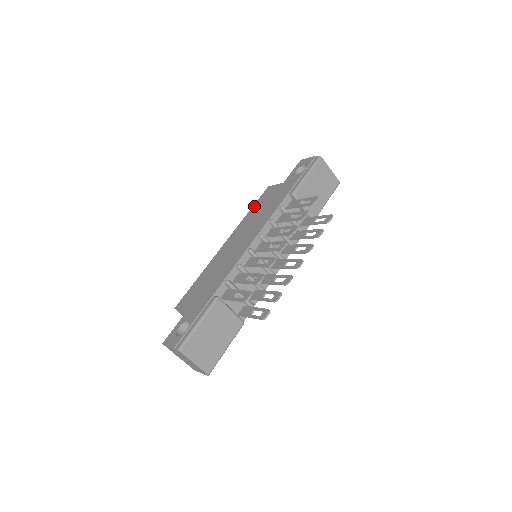
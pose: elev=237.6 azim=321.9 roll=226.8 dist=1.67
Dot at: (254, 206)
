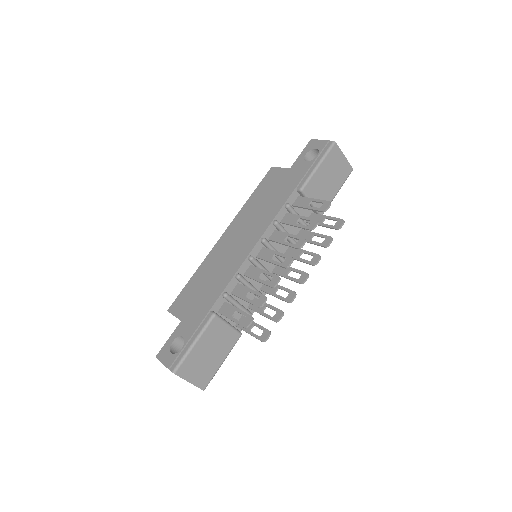
Dot at: (255, 192)
